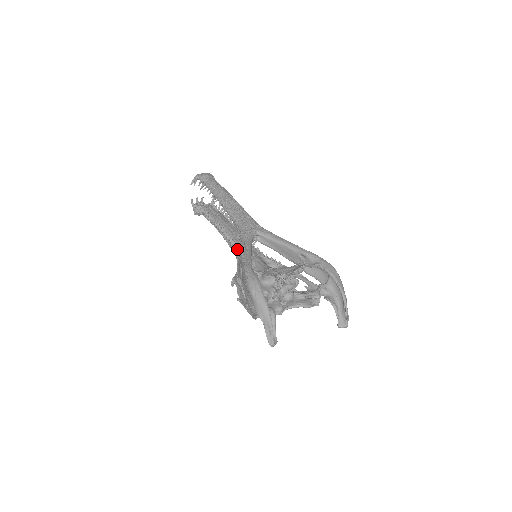
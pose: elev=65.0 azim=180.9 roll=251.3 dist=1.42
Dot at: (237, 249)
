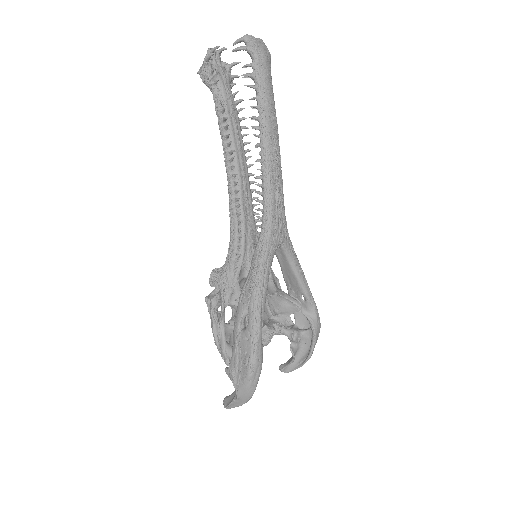
Dot at: (239, 227)
